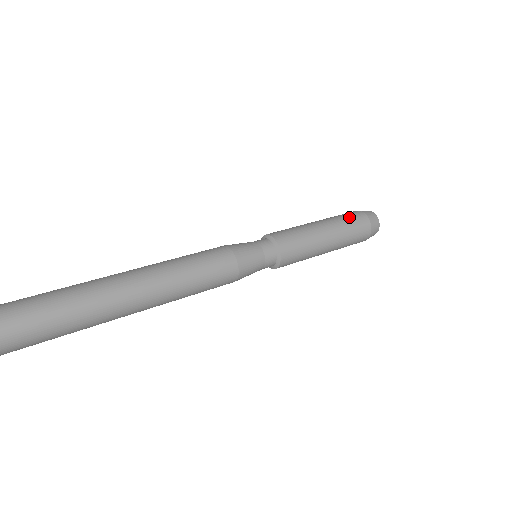
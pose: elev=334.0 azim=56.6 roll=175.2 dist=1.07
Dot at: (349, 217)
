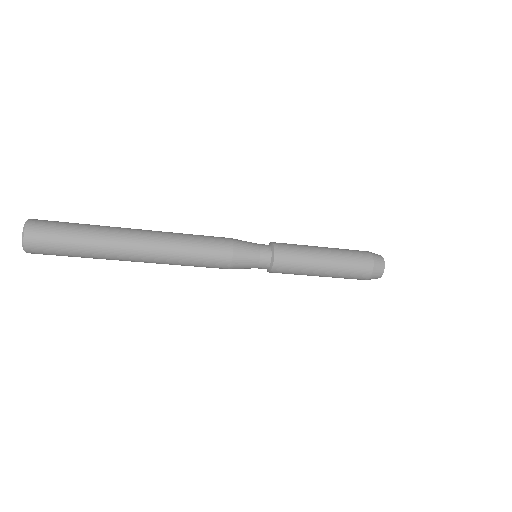
Dot at: (354, 251)
